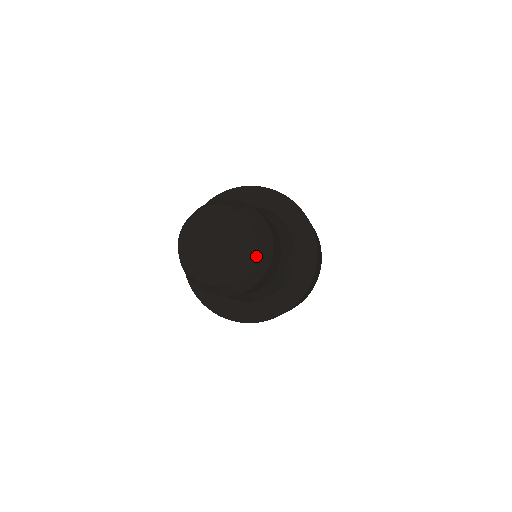
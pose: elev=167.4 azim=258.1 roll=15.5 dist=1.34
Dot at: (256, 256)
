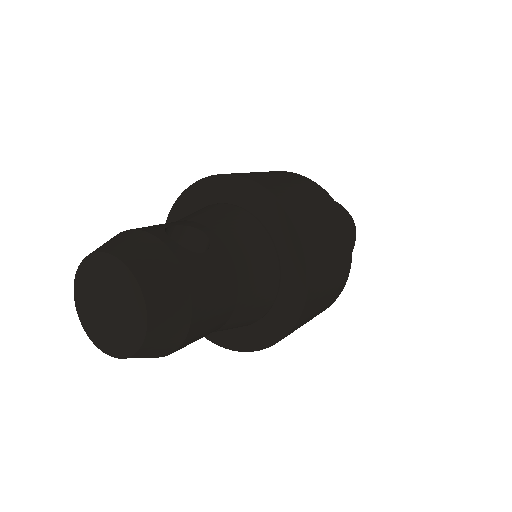
Dot at: (144, 348)
